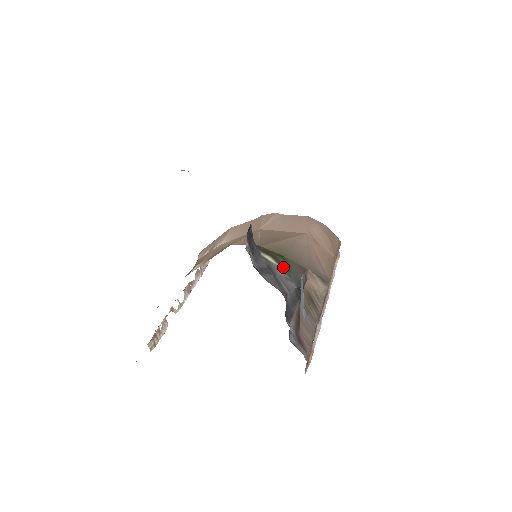
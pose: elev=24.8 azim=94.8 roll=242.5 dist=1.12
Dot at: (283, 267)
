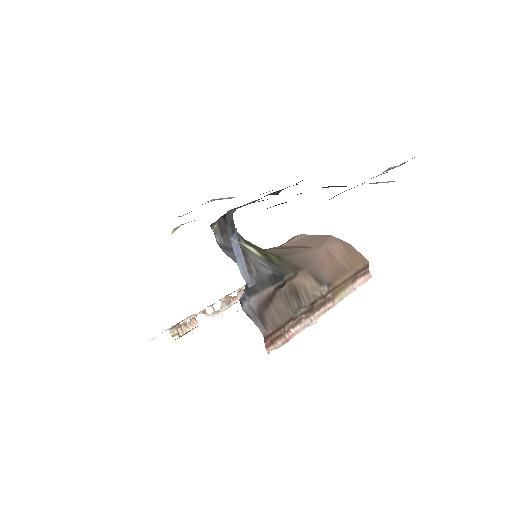
Dot at: (268, 260)
